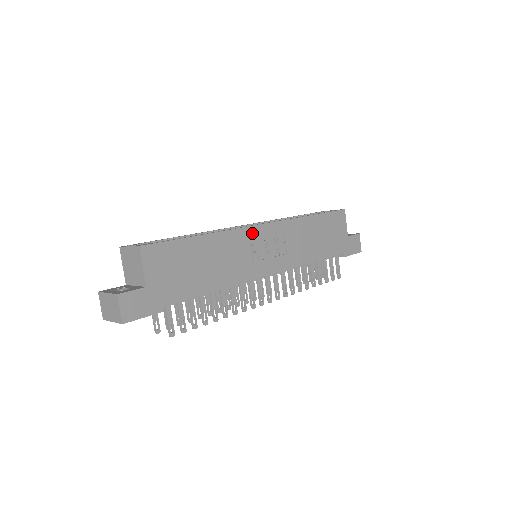
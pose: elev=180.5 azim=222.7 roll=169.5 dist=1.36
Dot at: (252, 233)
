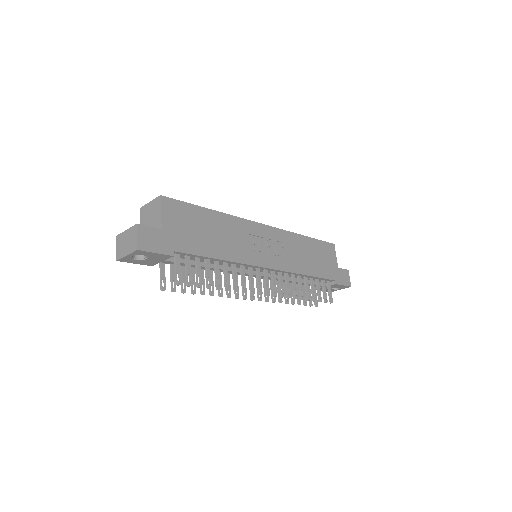
Dot at: (254, 227)
